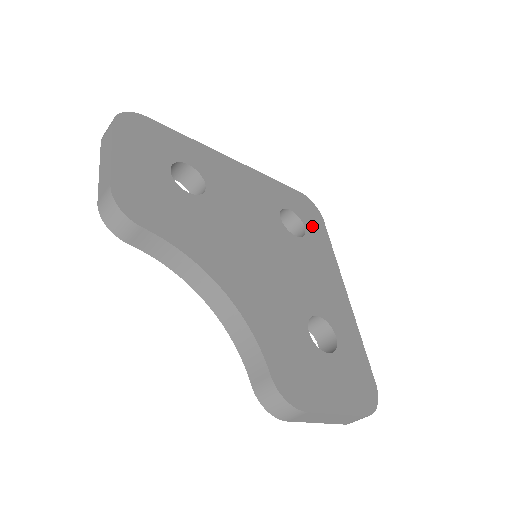
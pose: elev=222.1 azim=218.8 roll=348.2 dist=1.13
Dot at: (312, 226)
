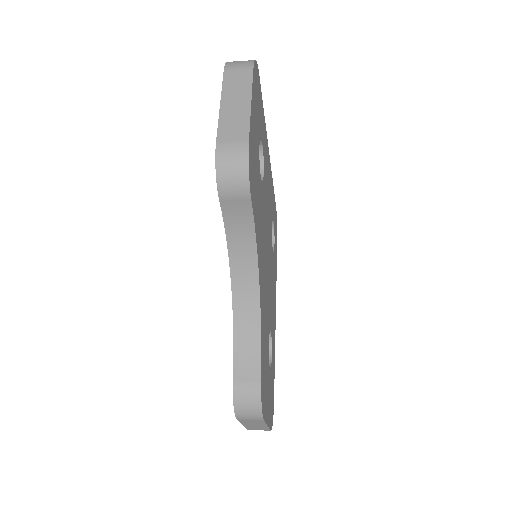
Dot at: (275, 244)
